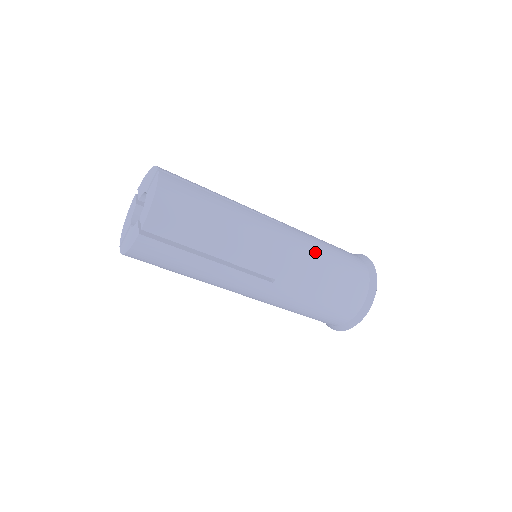
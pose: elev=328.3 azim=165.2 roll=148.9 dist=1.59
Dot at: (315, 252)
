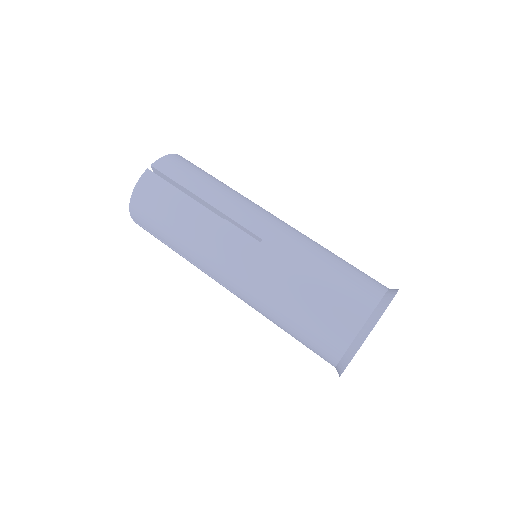
Dot at: (278, 285)
